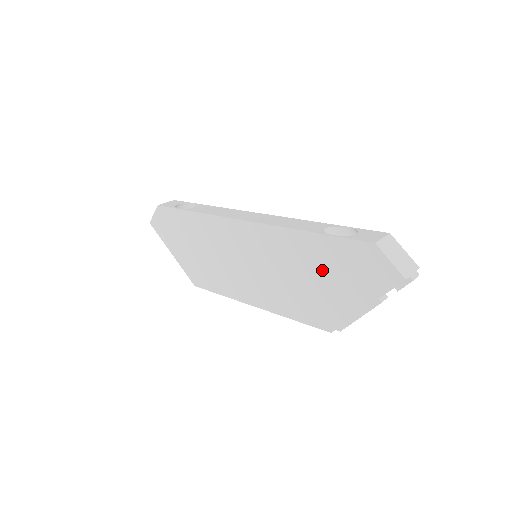
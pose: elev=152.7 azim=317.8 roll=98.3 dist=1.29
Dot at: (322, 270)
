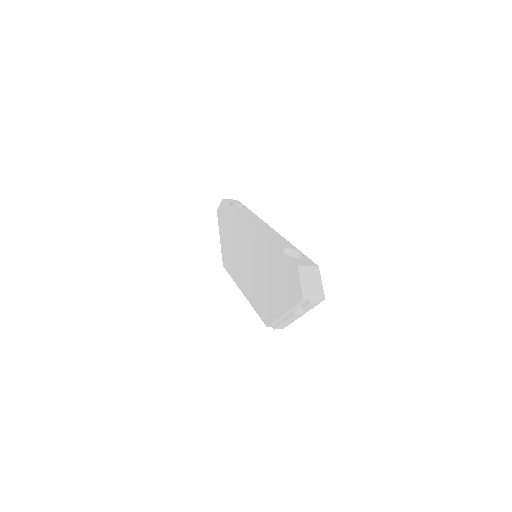
Dot at: (274, 277)
